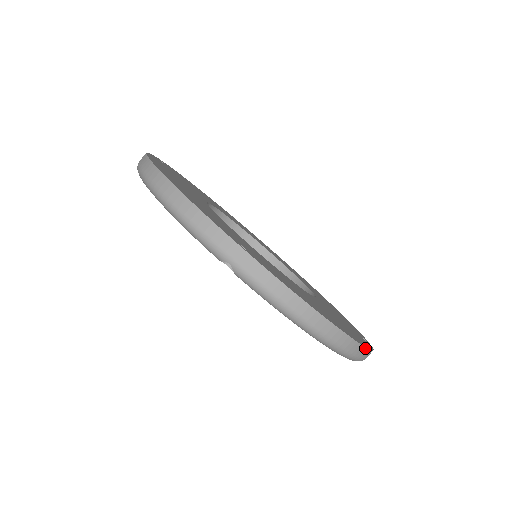
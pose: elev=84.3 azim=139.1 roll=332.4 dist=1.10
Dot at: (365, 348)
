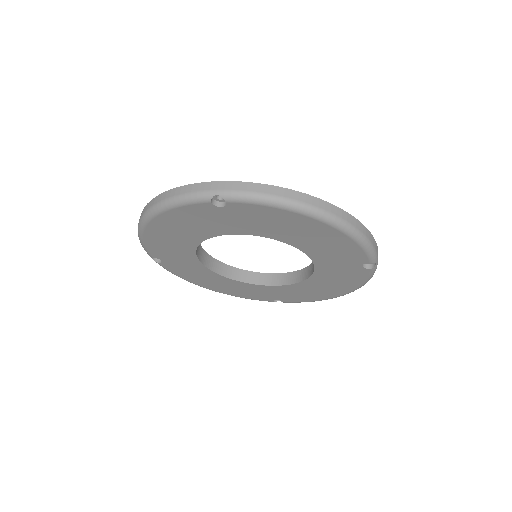
Dot at: (356, 220)
